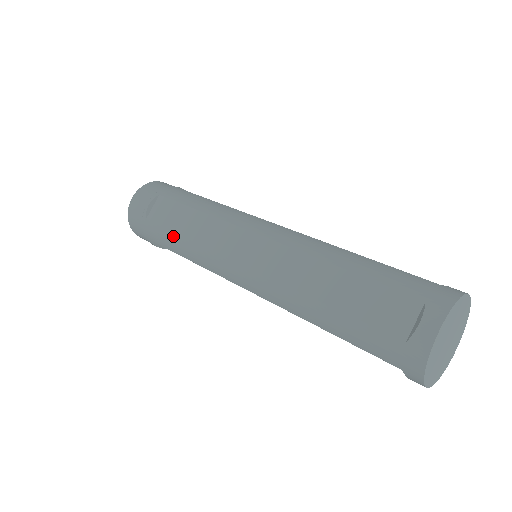
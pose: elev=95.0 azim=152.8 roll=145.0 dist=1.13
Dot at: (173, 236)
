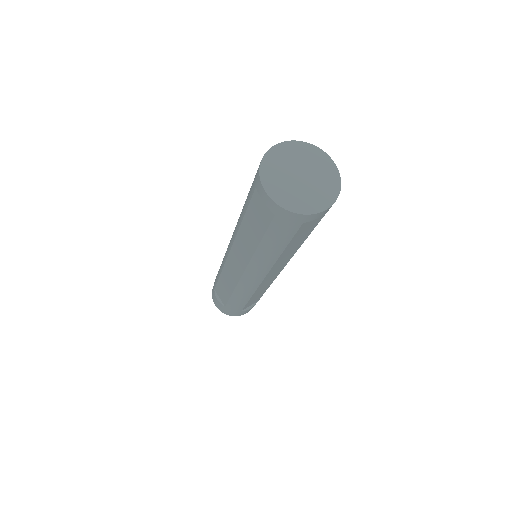
Dot at: occluded
